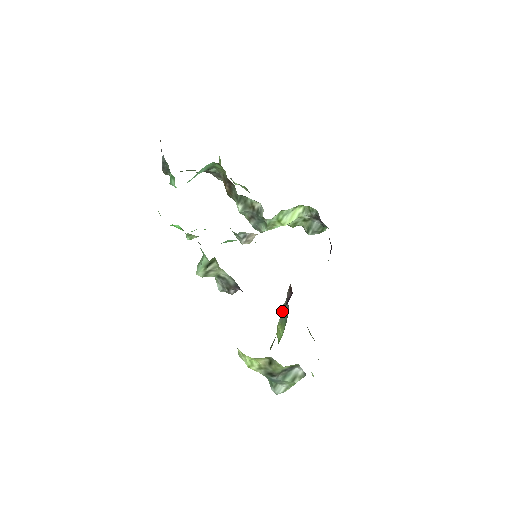
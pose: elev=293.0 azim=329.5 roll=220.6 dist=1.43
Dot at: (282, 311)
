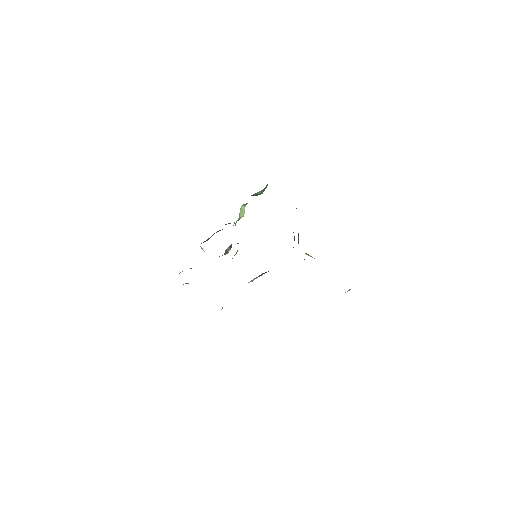
Dot at: occluded
